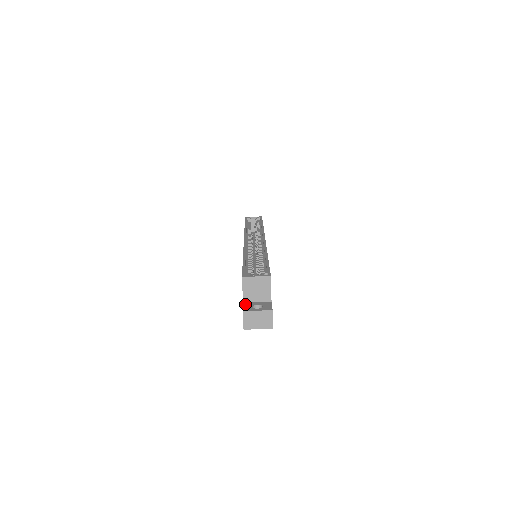
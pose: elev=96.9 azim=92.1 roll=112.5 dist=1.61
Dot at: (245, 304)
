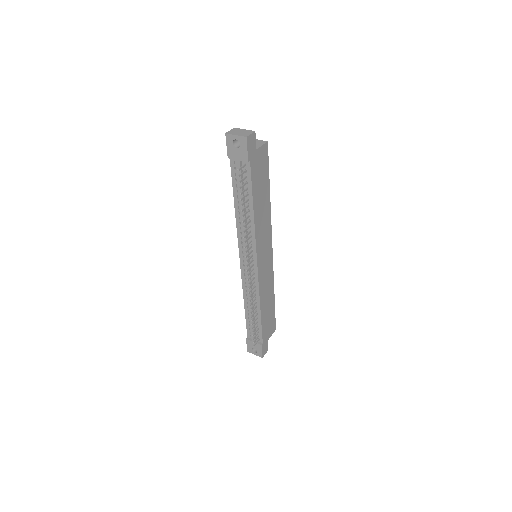
Dot at: occluded
